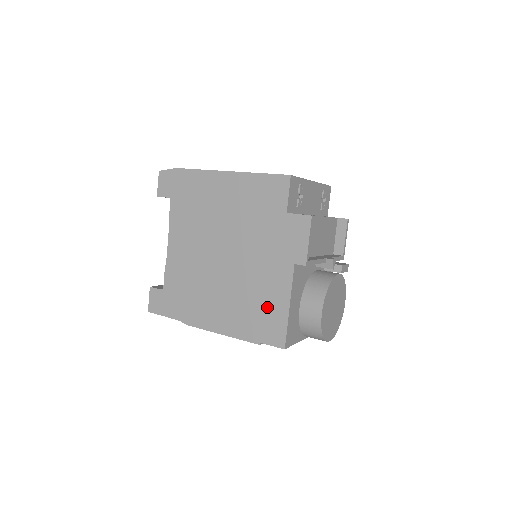
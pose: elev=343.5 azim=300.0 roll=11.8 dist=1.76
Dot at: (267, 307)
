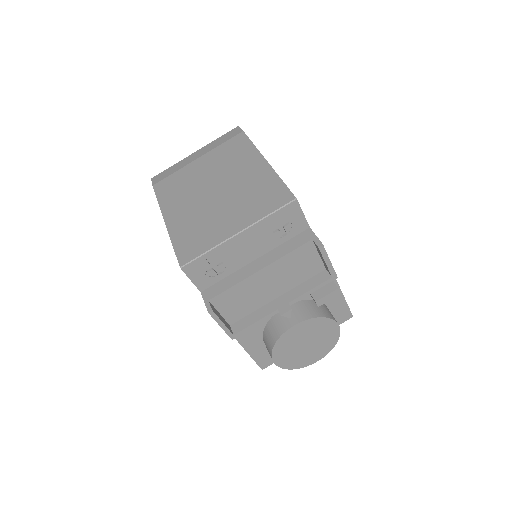
Dot at: occluded
